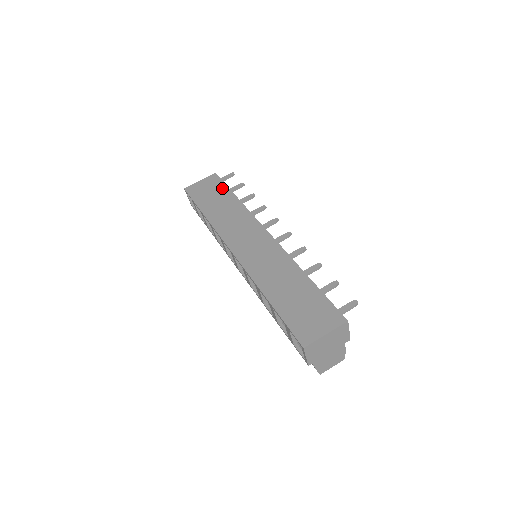
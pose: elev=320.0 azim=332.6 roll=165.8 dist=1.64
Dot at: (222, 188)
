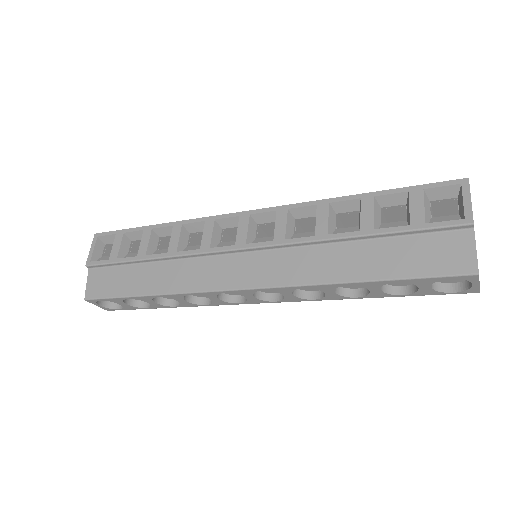
Dot at: occluded
